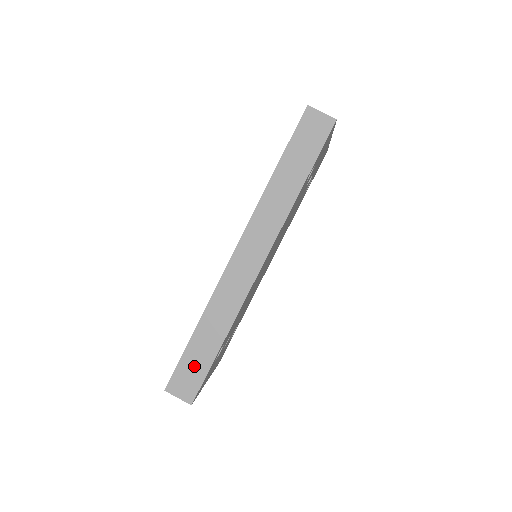
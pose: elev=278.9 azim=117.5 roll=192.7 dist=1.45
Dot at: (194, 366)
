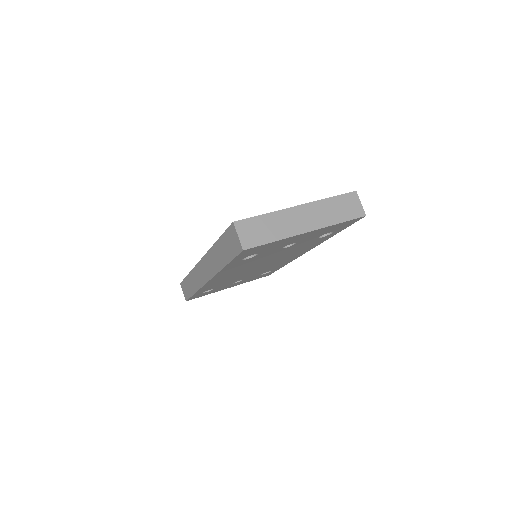
Dot at: (187, 288)
